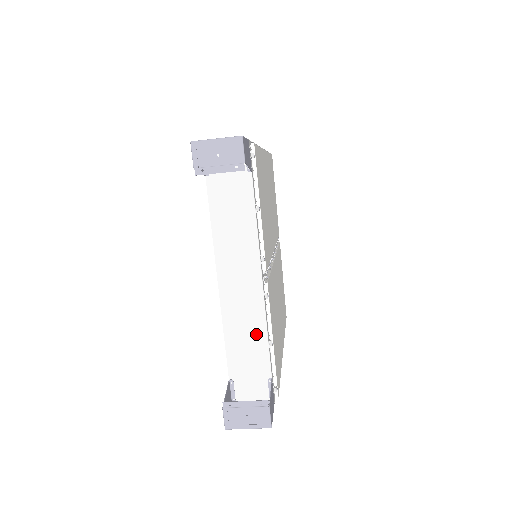
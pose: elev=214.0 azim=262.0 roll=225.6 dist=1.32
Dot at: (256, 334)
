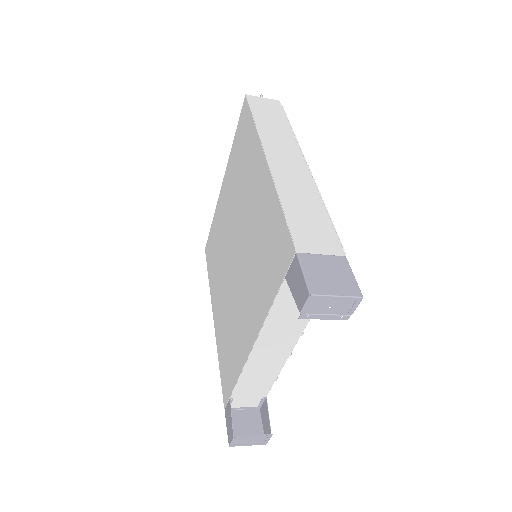
Dot at: (268, 376)
